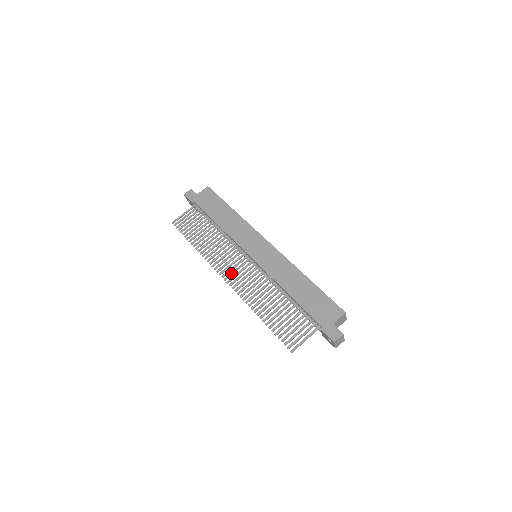
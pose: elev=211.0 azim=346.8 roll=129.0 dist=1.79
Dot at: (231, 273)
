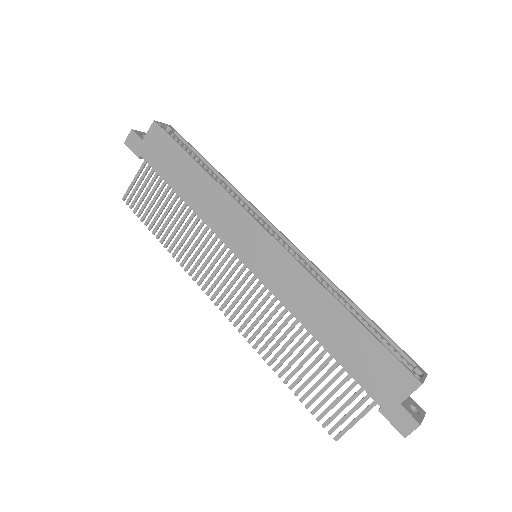
Dot at: (222, 293)
